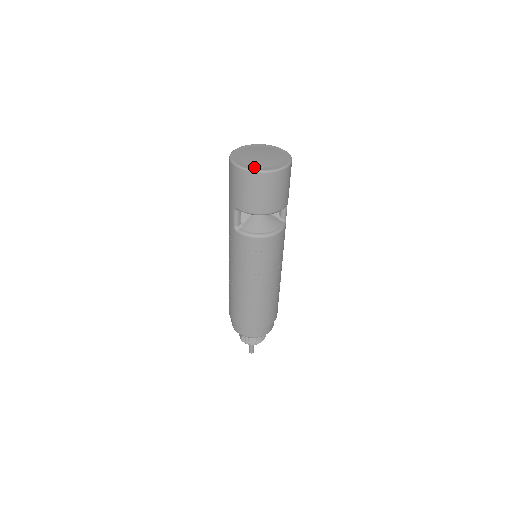
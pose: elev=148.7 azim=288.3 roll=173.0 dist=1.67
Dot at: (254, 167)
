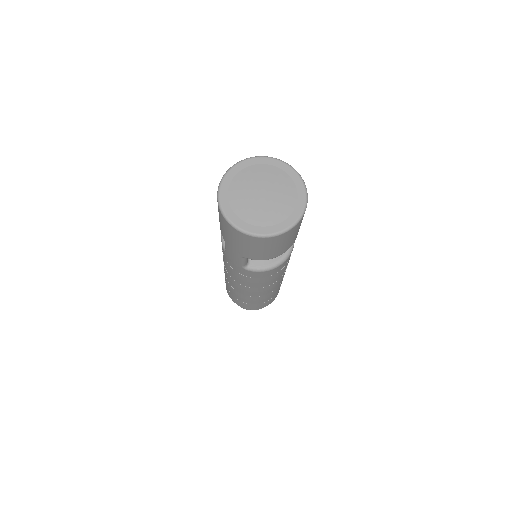
Dot at: (272, 227)
